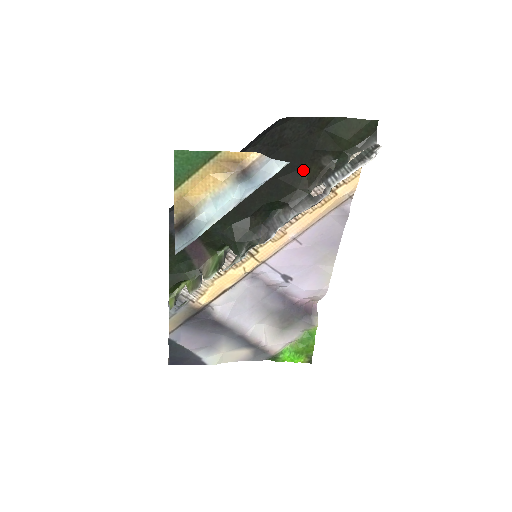
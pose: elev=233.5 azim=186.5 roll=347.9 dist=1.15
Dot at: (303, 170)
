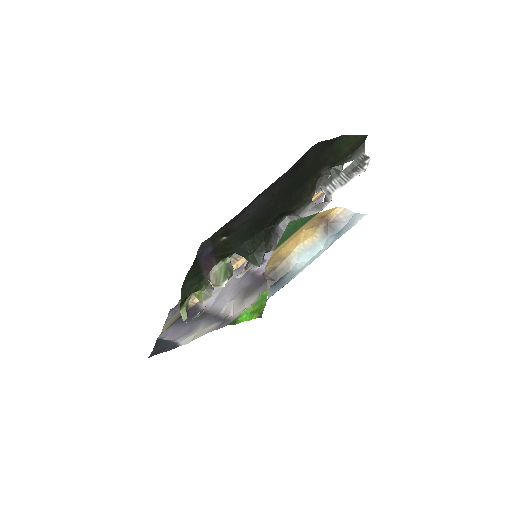
Dot at: (309, 182)
